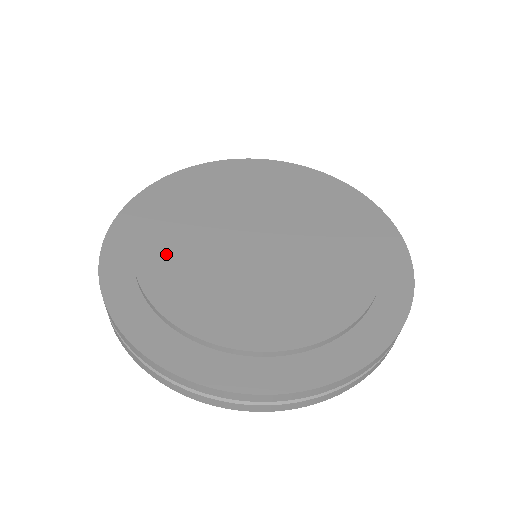
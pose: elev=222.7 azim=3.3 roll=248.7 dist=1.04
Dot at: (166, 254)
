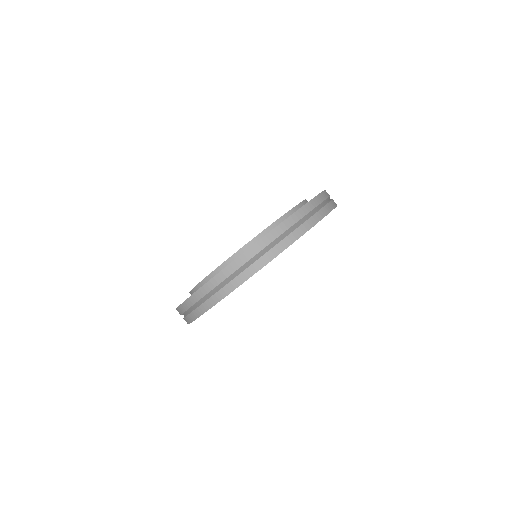
Dot at: occluded
